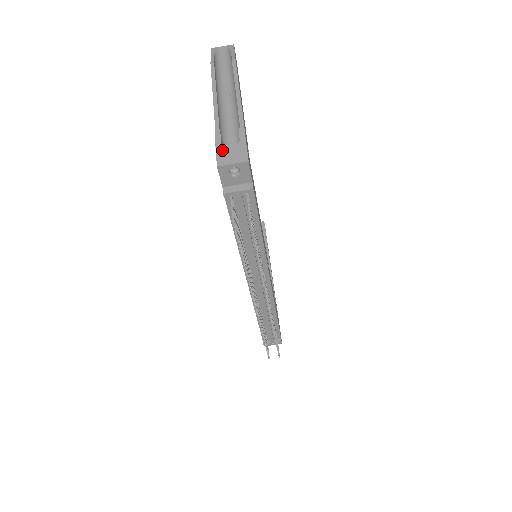
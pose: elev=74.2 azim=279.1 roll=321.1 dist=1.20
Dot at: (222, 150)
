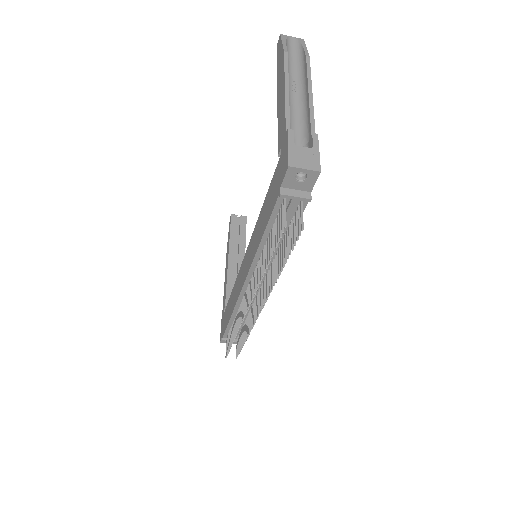
Dot at: (295, 150)
